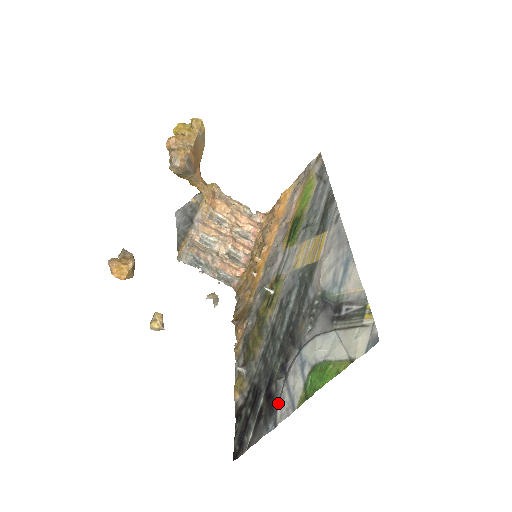
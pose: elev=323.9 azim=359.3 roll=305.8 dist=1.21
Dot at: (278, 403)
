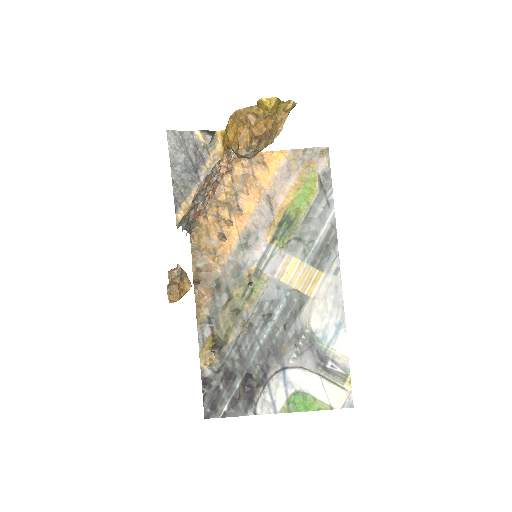
Dot at: (259, 399)
